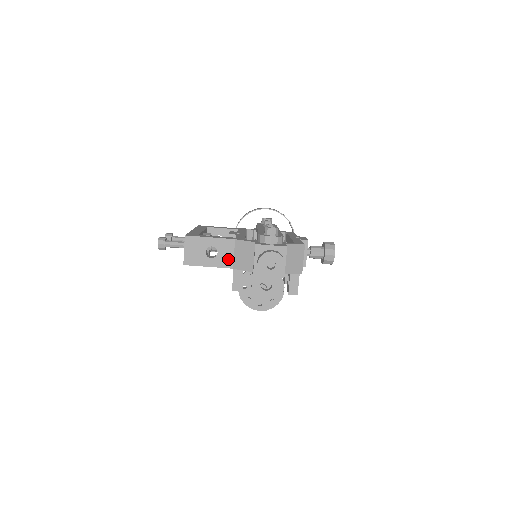
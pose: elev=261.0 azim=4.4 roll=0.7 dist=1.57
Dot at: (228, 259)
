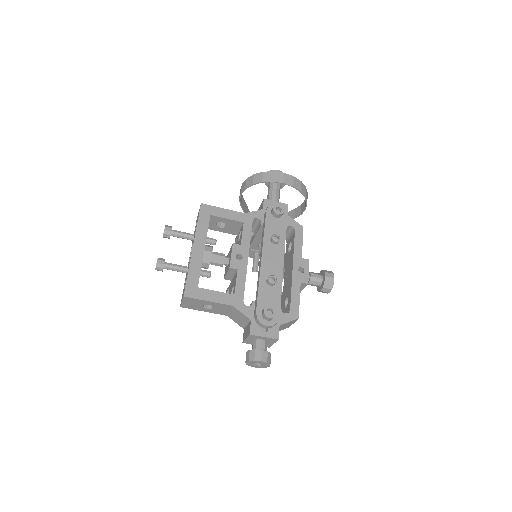
Dot at: (223, 312)
